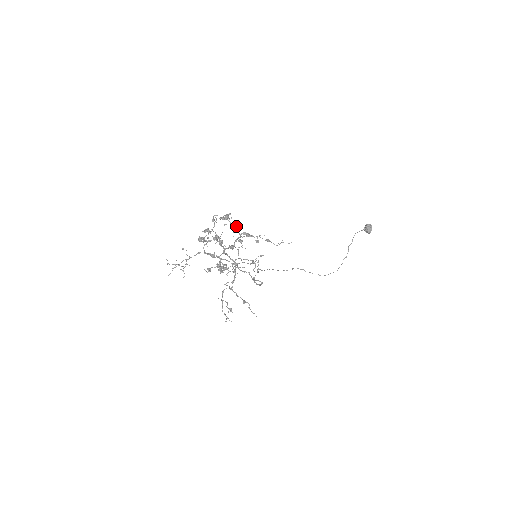
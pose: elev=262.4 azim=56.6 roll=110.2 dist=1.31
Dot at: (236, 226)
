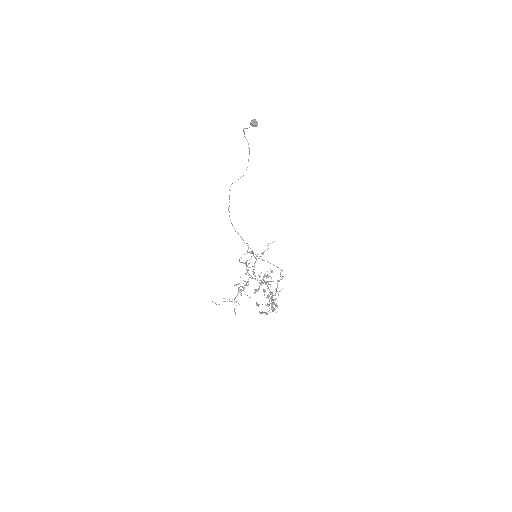
Dot at: occluded
